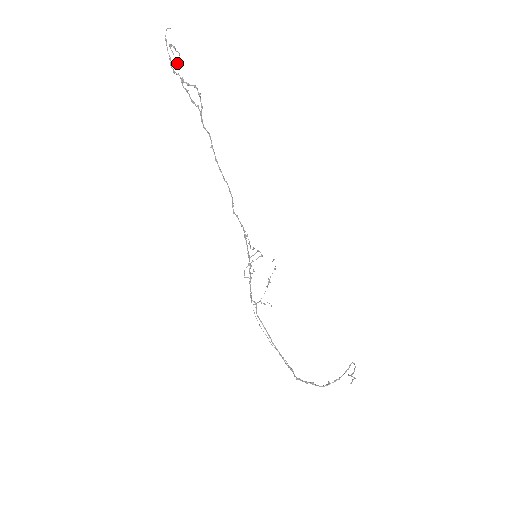
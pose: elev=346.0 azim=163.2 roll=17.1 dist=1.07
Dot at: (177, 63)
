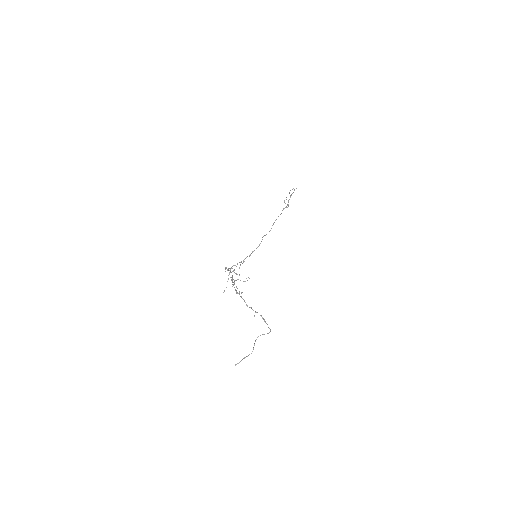
Dot at: occluded
